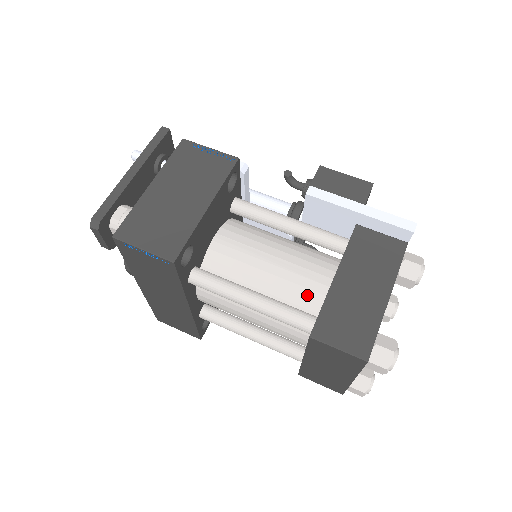
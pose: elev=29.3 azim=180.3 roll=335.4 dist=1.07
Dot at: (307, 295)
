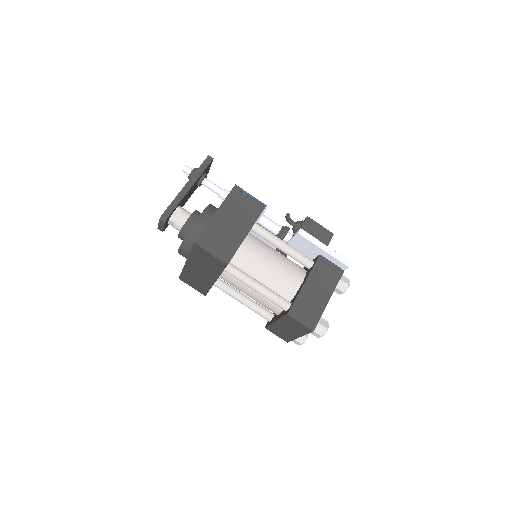
Dot at: (287, 289)
